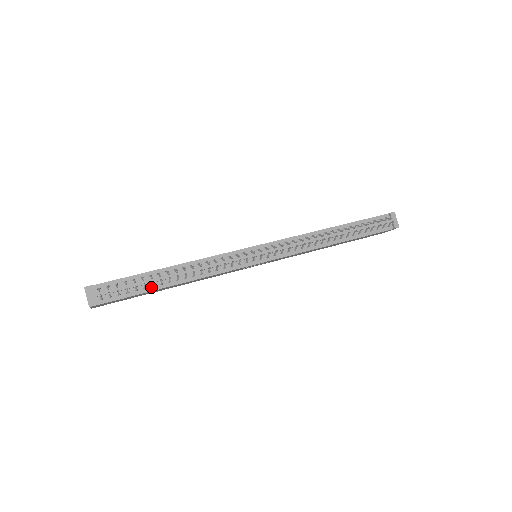
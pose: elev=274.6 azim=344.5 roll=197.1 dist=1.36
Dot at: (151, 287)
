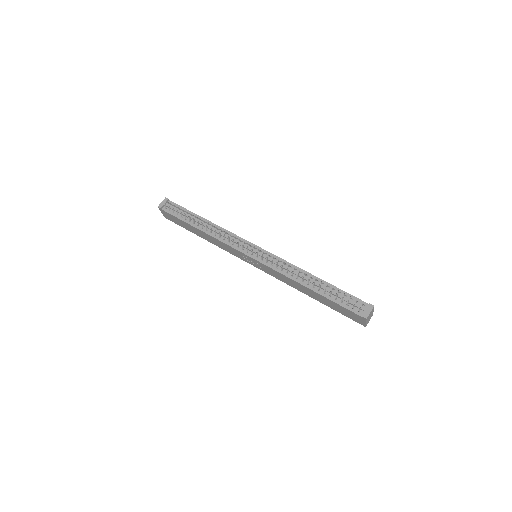
Dot at: (189, 221)
